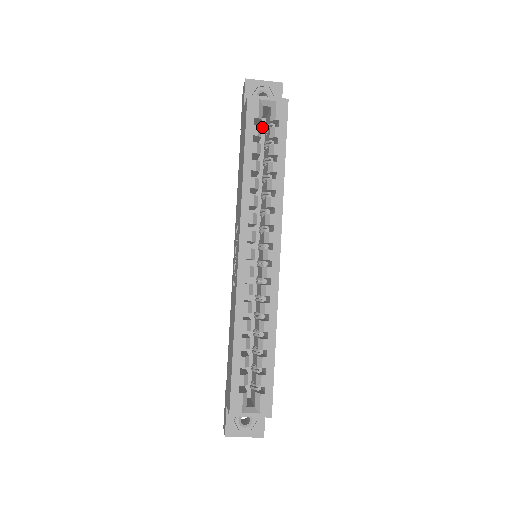
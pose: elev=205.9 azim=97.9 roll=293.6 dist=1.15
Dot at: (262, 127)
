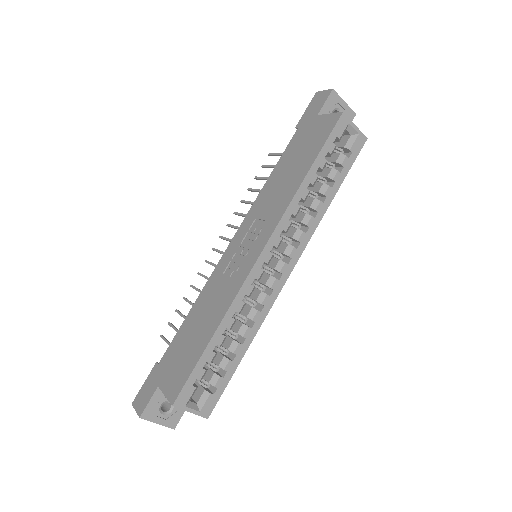
Dot at: occluded
